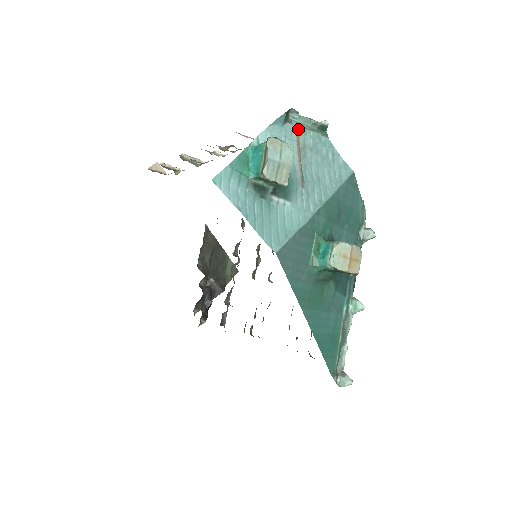
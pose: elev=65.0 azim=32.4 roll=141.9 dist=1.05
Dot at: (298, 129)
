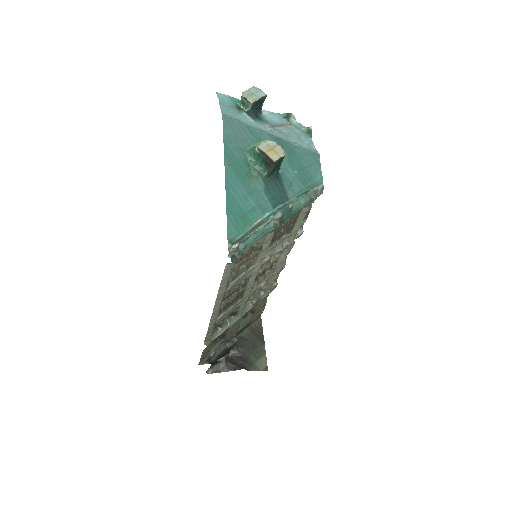
Dot at: (292, 126)
